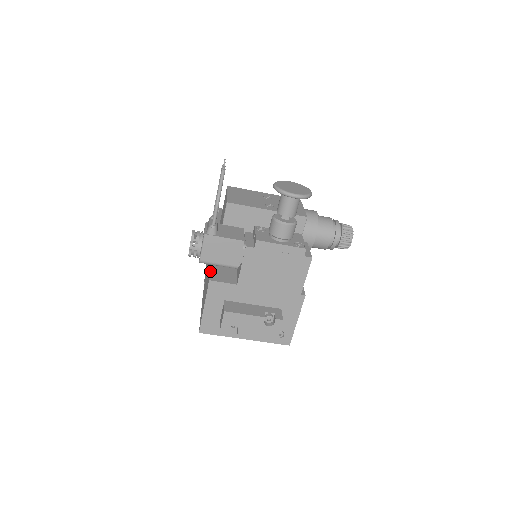
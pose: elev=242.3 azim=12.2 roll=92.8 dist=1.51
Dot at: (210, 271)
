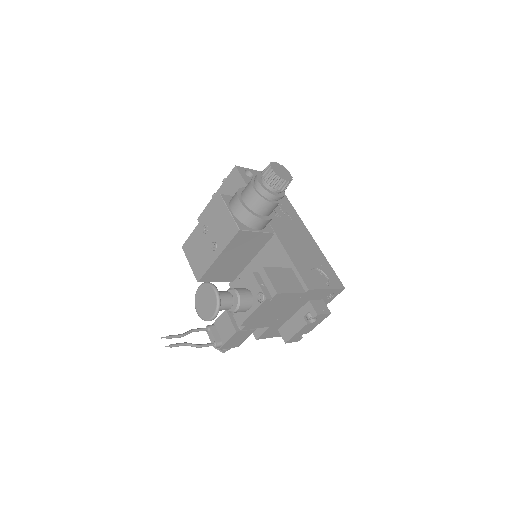
Dot at: occluded
